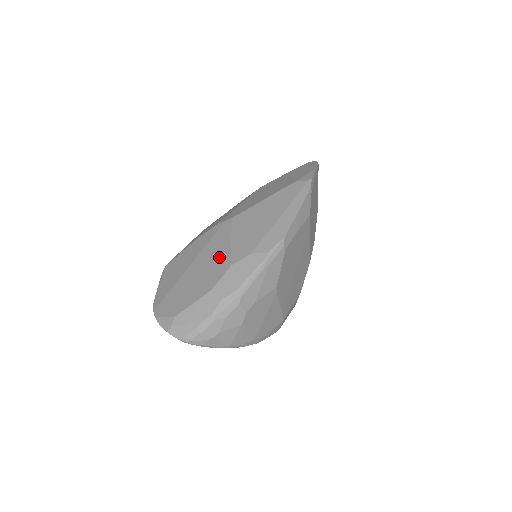
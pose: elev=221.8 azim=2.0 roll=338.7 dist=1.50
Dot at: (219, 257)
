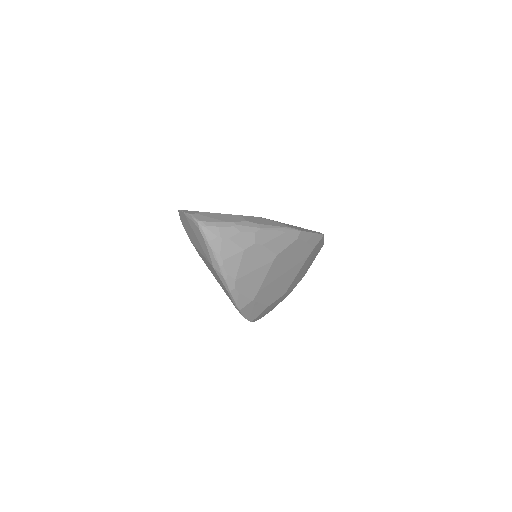
Dot at: occluded
